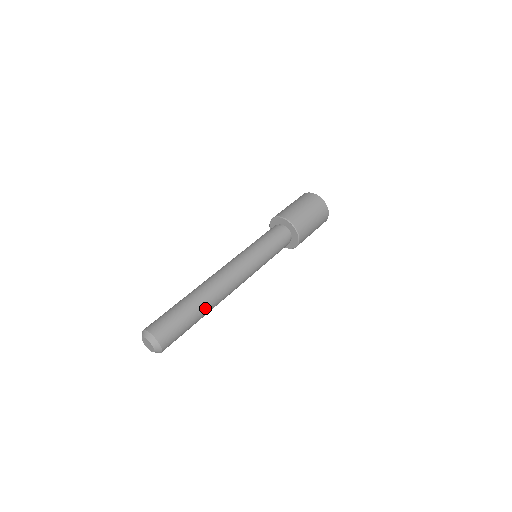
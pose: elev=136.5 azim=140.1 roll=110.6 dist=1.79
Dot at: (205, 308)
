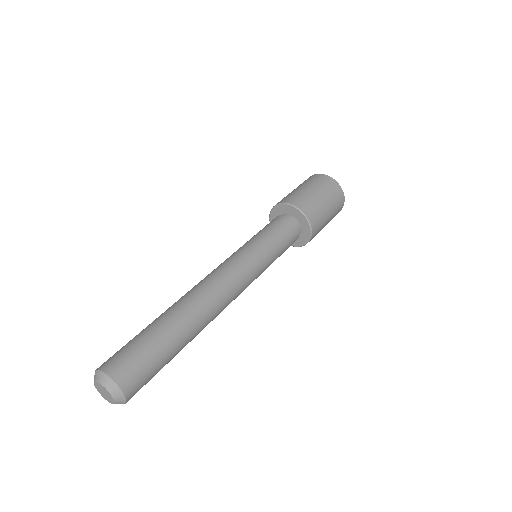
Dot at: (190, 341)
